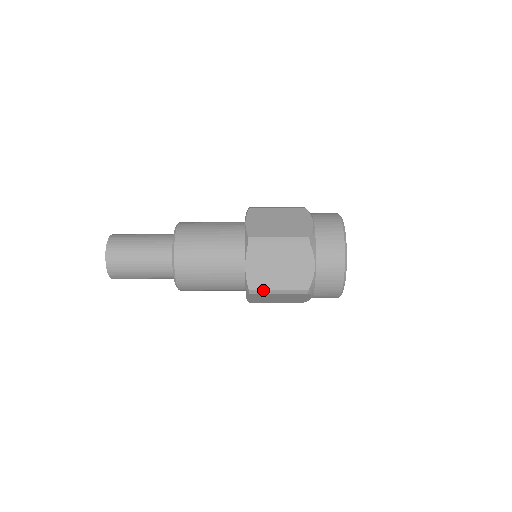
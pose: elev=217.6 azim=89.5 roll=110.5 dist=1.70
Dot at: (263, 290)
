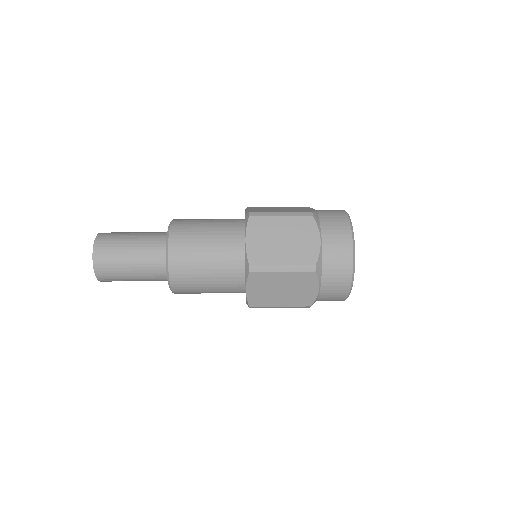
Dot at: (264, 307)
